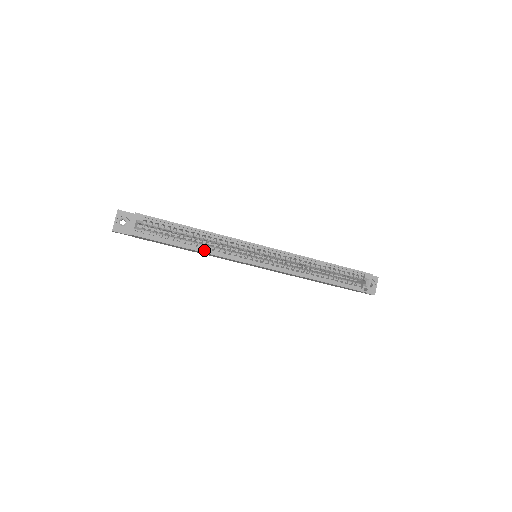
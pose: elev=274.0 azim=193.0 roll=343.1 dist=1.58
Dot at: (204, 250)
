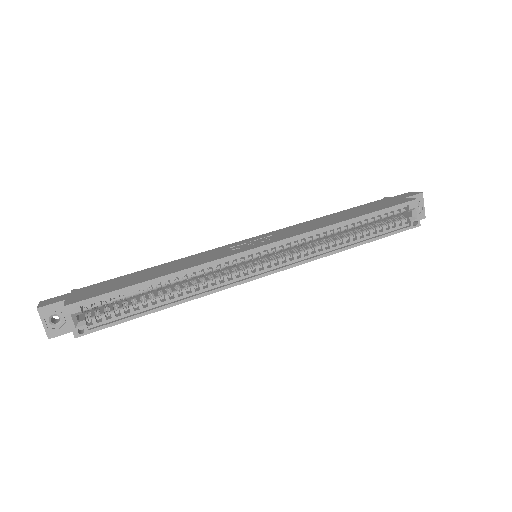
Dot at: (186, 297)
